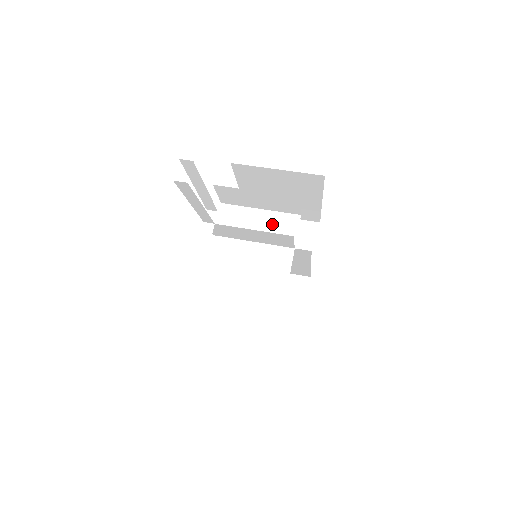
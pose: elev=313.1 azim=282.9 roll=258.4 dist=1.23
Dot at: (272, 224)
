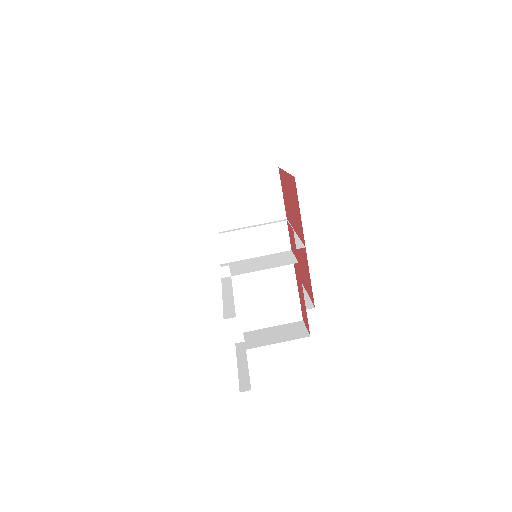
Dot at: (265, 237)
